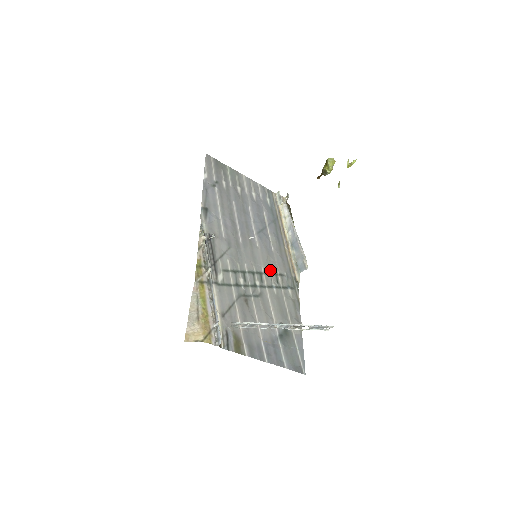
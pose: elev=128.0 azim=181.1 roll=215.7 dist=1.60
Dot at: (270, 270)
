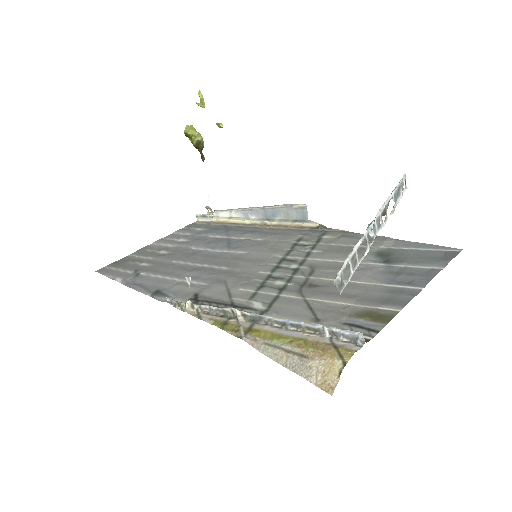
Dot at: (285, 249)
